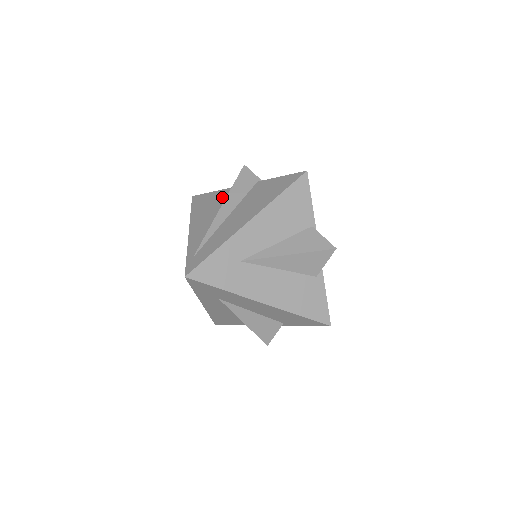
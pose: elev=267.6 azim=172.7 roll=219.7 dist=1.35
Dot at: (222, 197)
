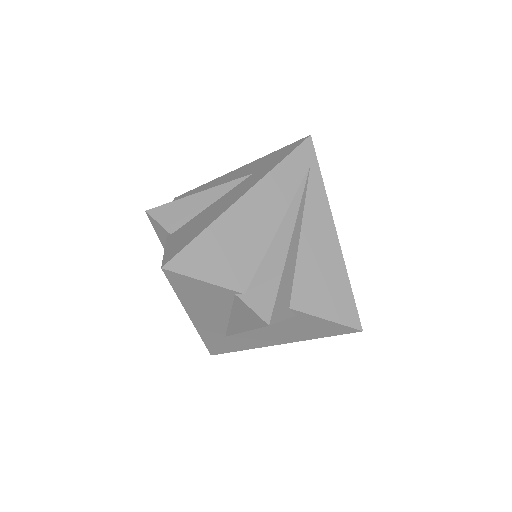
Dot at: occluded
